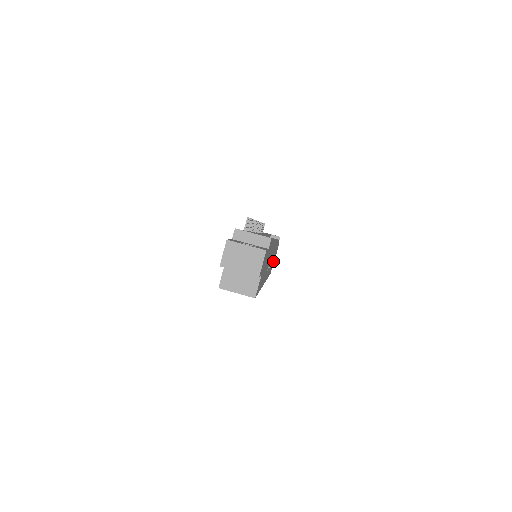
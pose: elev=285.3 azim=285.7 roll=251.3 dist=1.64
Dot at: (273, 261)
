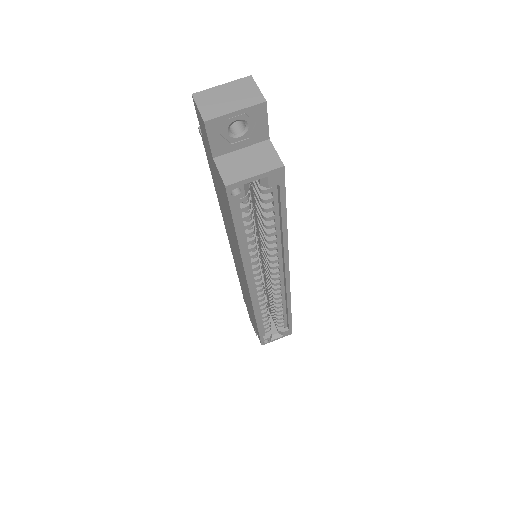
Dot at: occluded
